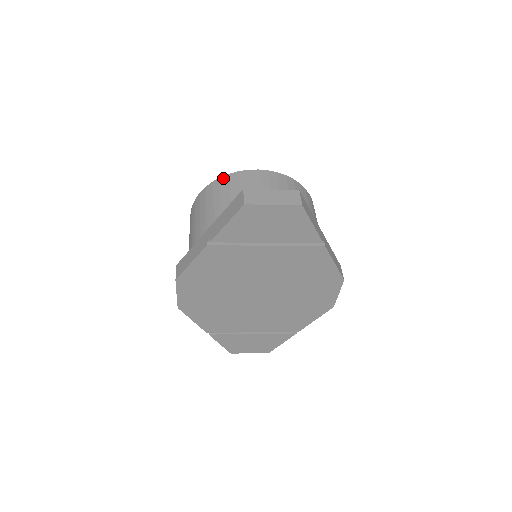
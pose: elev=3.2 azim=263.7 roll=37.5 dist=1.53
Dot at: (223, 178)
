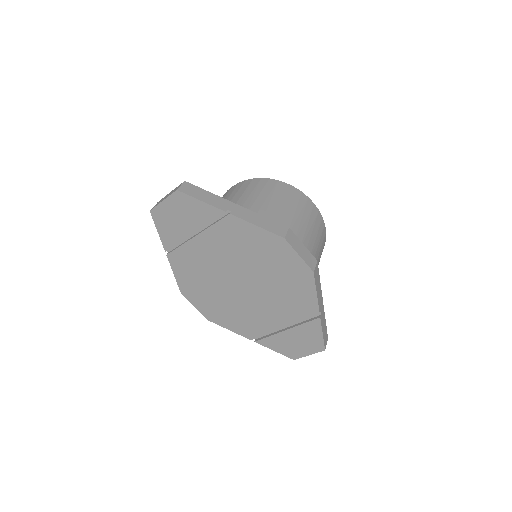
Dot at: occluded
